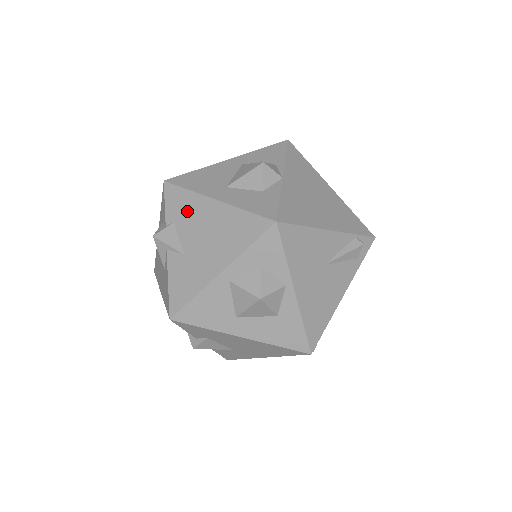
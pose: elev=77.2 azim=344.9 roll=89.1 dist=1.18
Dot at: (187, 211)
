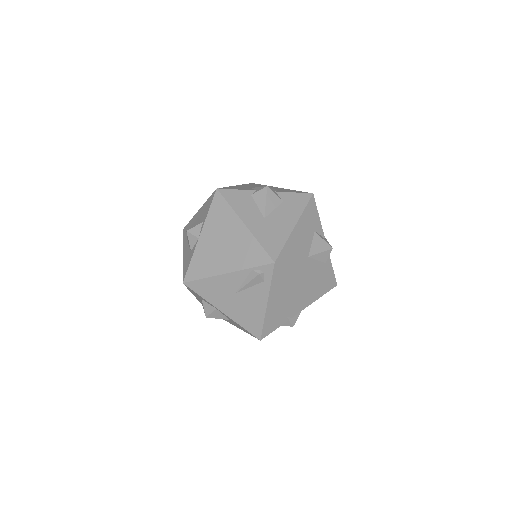
Dot at: occluded
